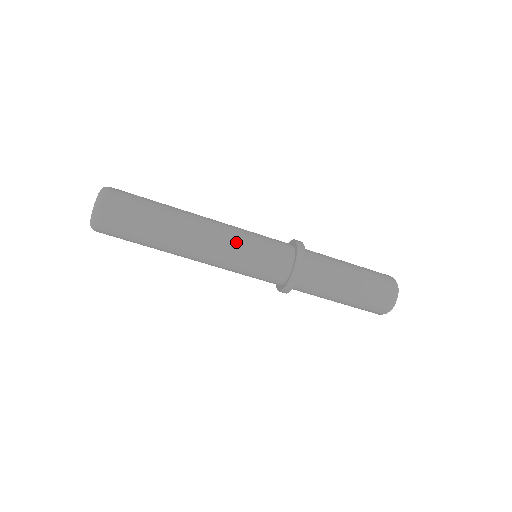
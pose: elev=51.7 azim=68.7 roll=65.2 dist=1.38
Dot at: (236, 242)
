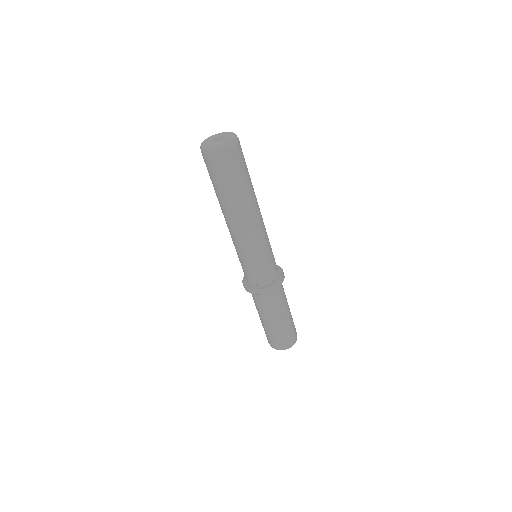
Dot at: (267, 235)
